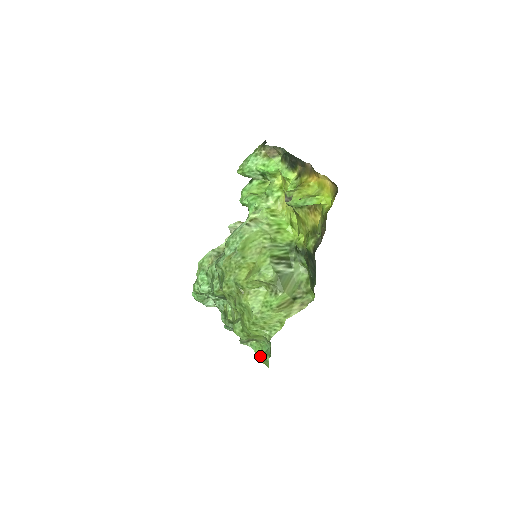
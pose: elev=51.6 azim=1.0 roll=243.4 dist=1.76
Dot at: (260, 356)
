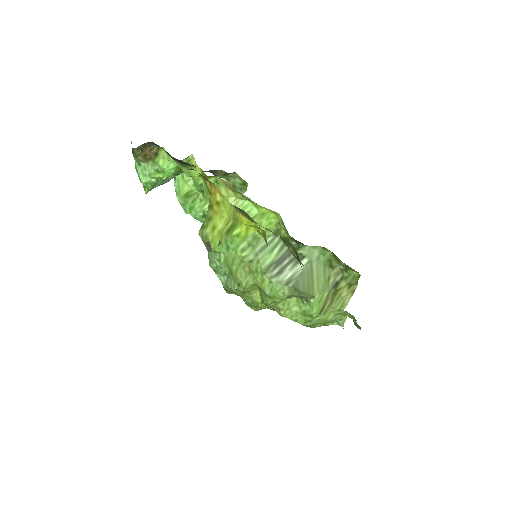
Dot at: occluded
